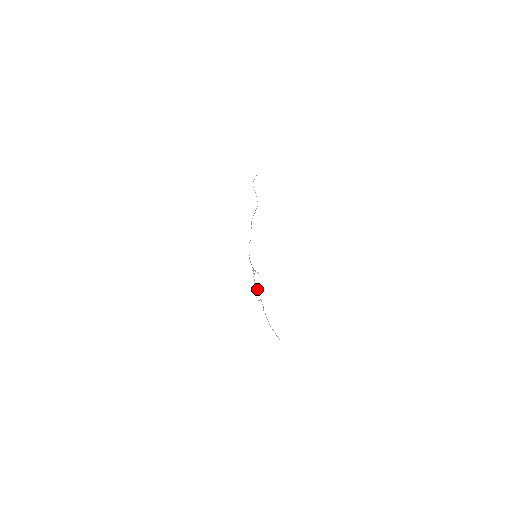
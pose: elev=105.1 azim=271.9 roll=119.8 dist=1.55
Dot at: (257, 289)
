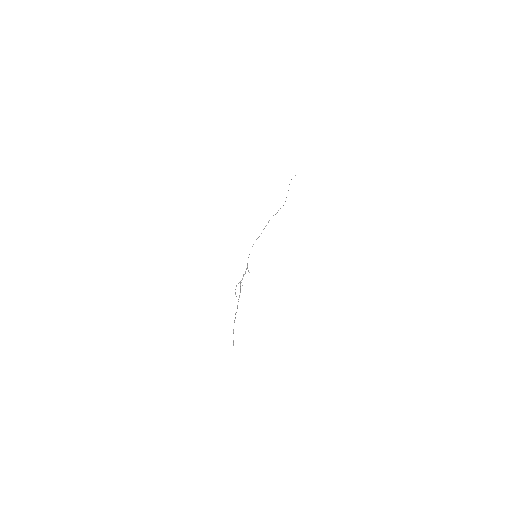
Dot at: (240, 290)
